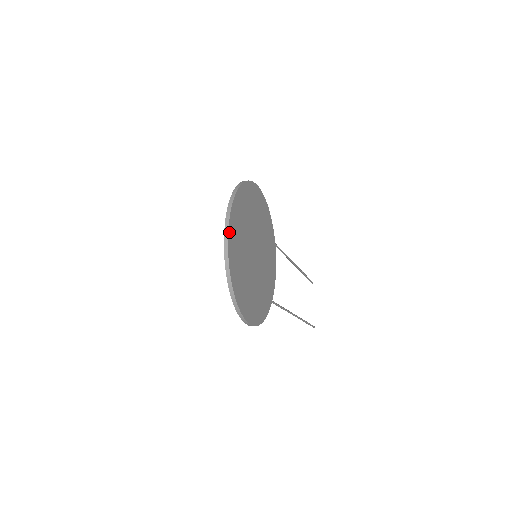
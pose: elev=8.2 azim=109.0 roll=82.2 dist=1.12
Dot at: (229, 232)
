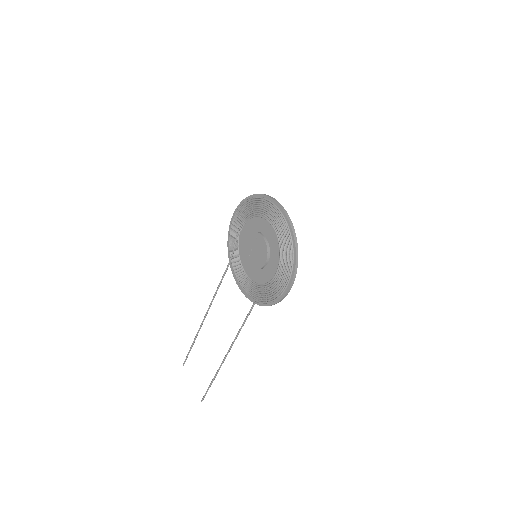
Dot at: (282, 208)
